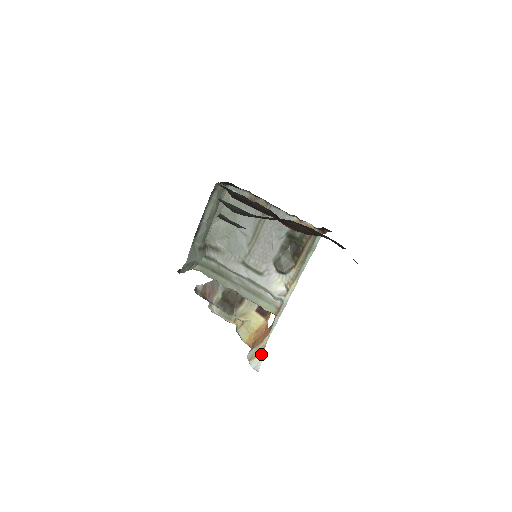
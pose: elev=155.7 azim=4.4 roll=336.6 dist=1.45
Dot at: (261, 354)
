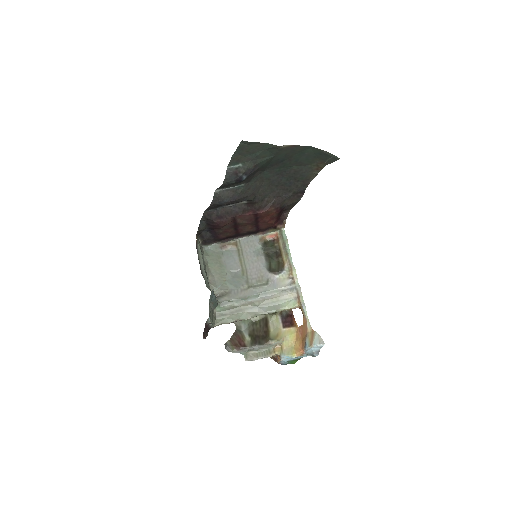
Dot at: (315, 334)
